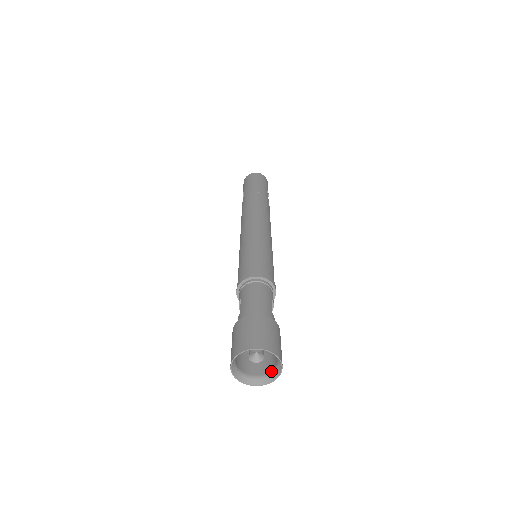
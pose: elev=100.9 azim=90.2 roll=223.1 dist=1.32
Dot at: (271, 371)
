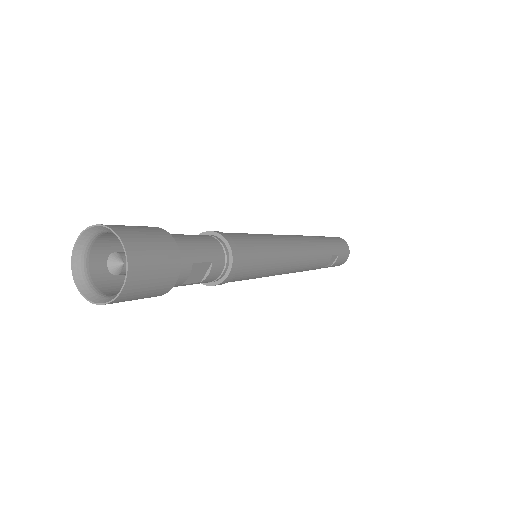
Dot at: (114, 294)
